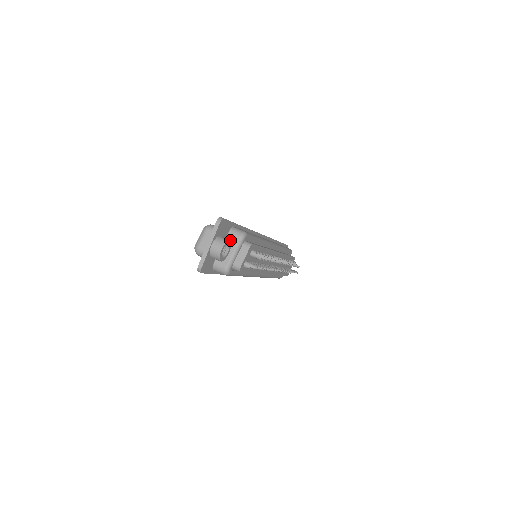
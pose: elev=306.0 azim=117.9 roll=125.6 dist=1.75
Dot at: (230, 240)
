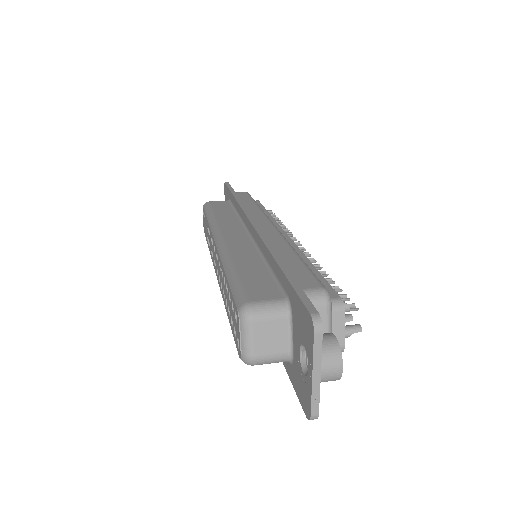
Dot at: (333, 334)
